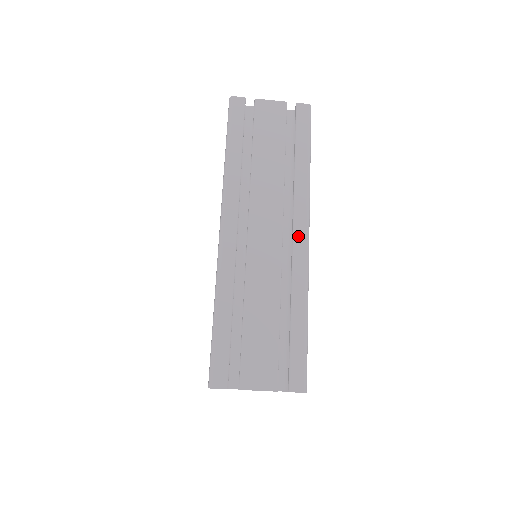
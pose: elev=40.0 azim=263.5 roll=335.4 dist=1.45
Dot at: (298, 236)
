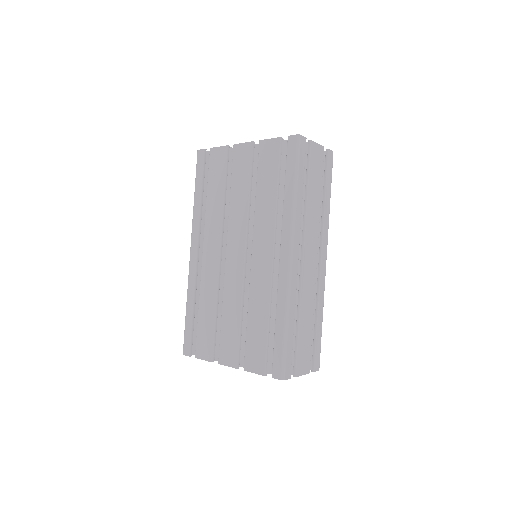
Dot at: (323, 261)
